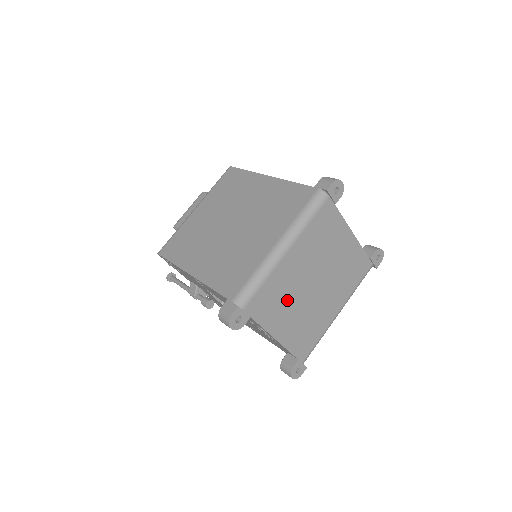
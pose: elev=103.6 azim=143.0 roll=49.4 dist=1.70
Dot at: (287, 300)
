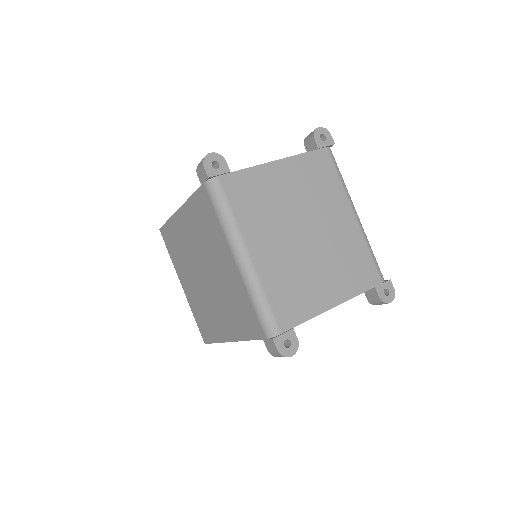
Dot at: (302, 275)
